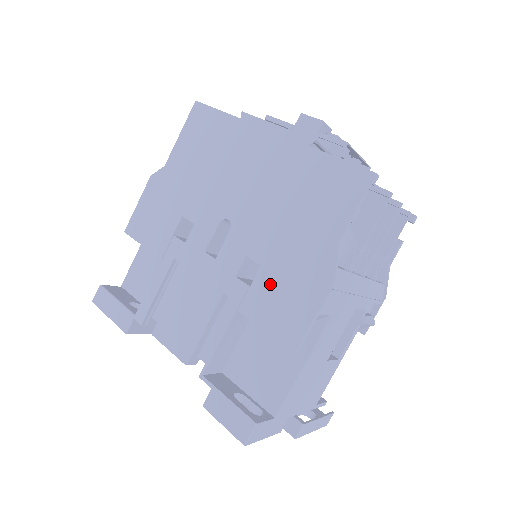
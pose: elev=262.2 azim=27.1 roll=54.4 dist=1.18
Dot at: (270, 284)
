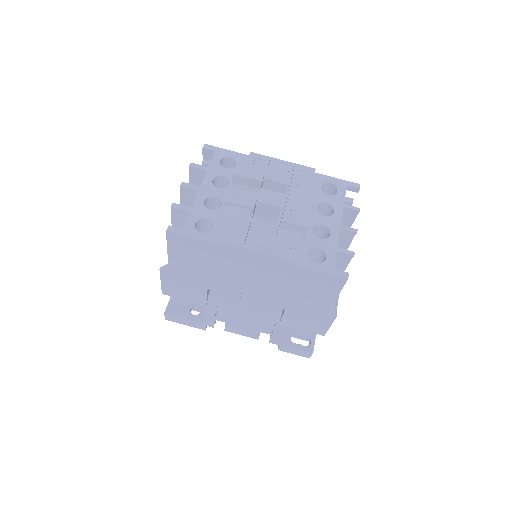
Dot at: (295, 316)
